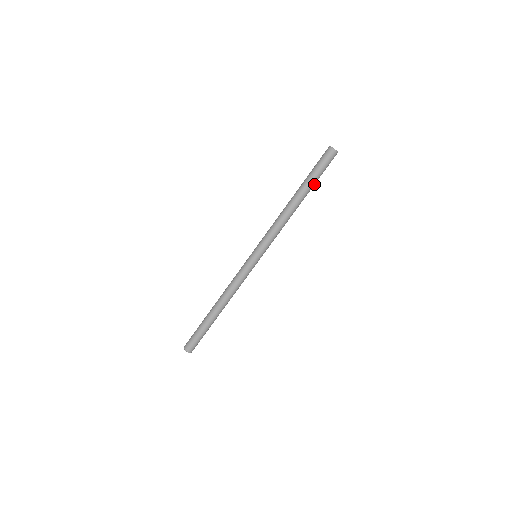
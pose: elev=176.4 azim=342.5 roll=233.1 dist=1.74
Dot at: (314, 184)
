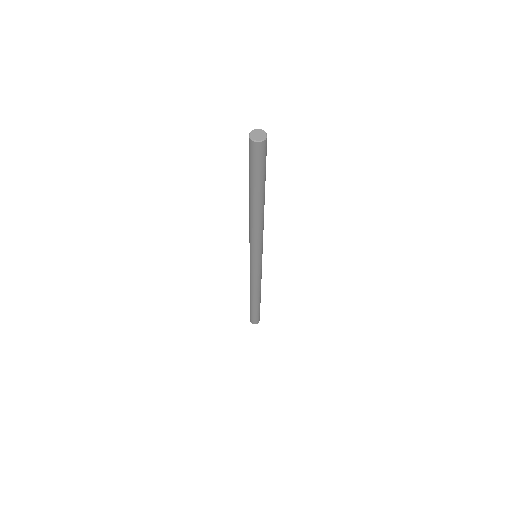
Dot at: occluded
